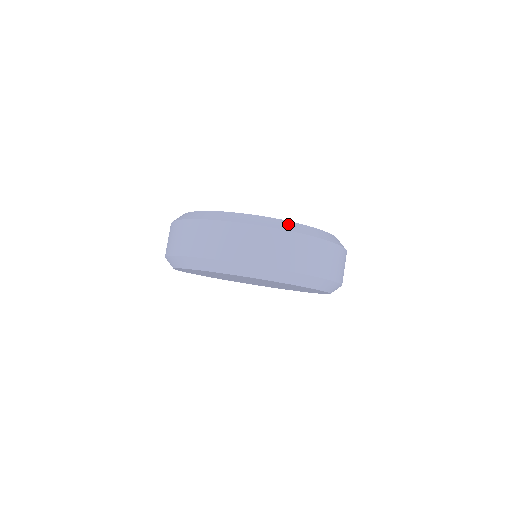
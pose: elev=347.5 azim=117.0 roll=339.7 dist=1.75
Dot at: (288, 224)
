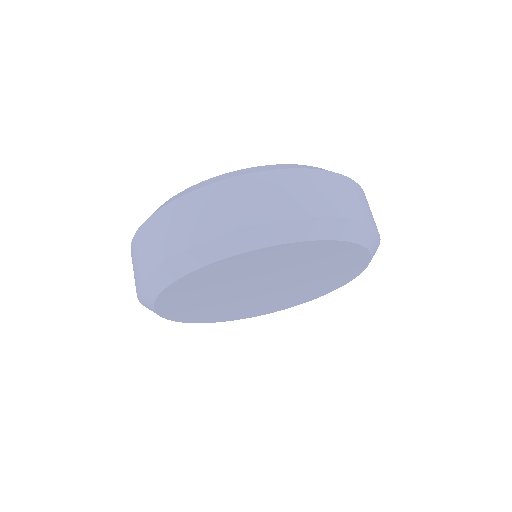
Dot at: occluded
